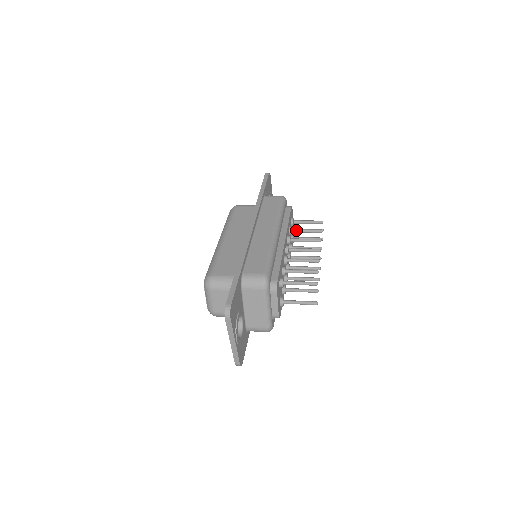
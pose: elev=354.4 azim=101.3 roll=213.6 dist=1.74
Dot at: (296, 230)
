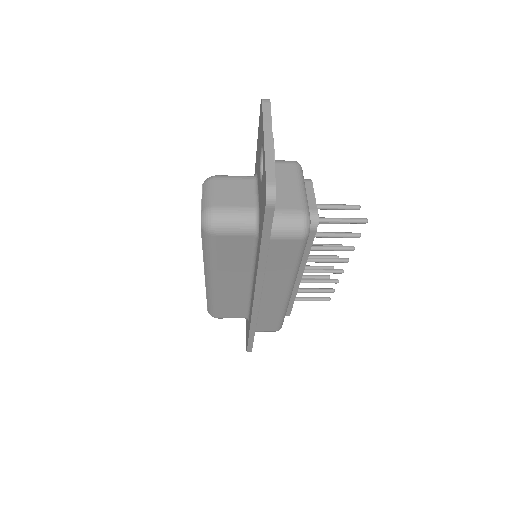
Dot at: occluded
